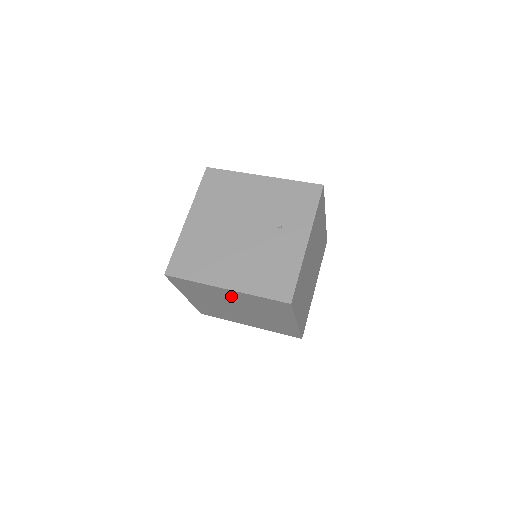
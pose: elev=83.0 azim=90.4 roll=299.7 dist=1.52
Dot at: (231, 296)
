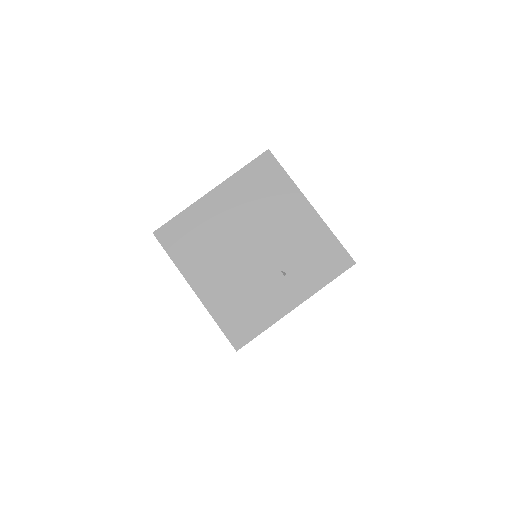
Dot at: occluded
